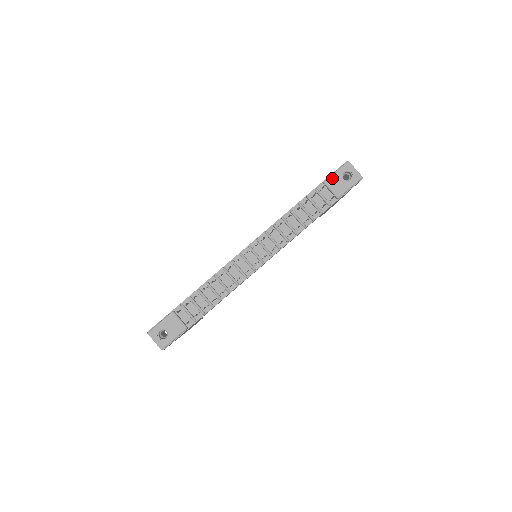
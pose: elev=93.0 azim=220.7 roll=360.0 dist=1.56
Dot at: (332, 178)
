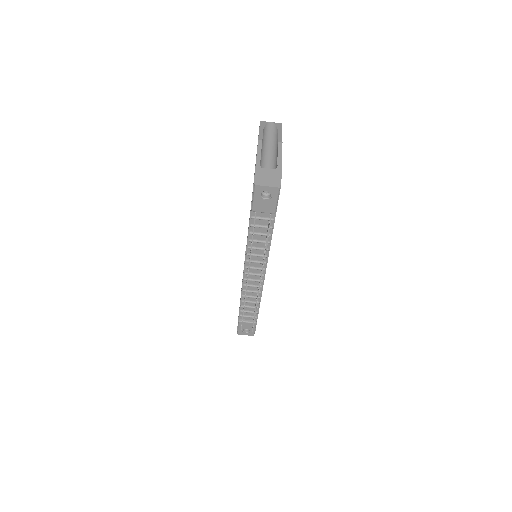
Dot at: (255, 205)
